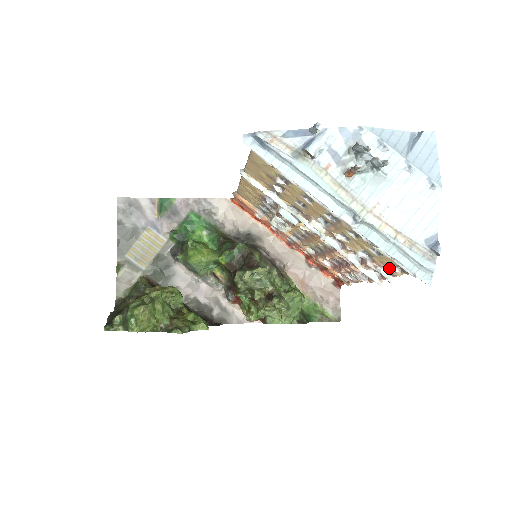
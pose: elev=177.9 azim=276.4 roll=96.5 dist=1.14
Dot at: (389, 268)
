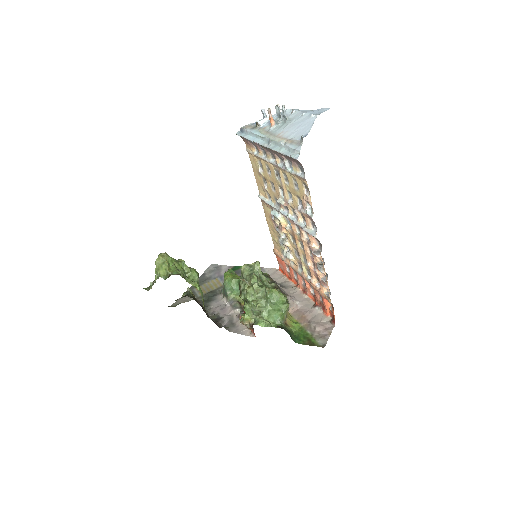
Dot at: (305, 197)
